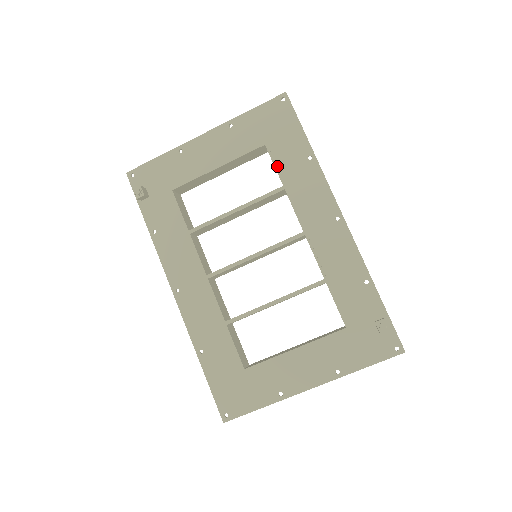
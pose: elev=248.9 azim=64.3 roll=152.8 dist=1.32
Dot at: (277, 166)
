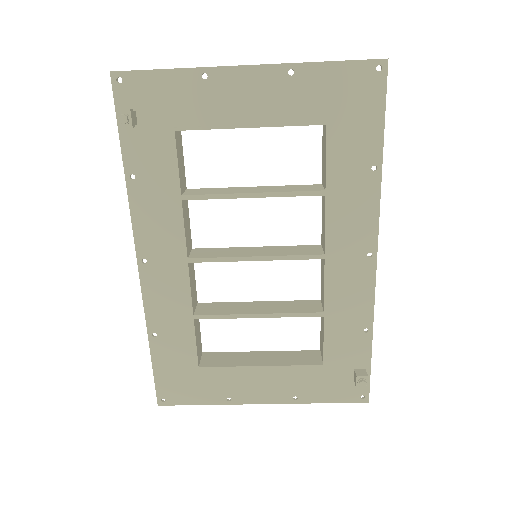
Dot at: (329, 161)
